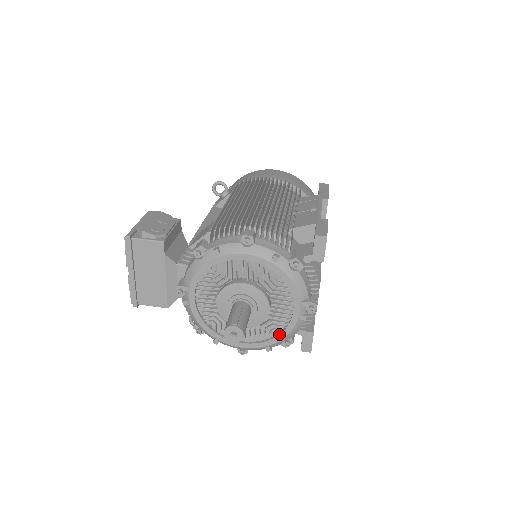
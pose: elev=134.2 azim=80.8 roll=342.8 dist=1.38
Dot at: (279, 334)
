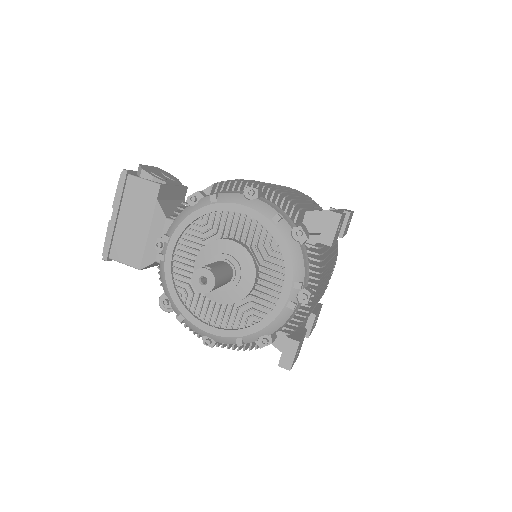
Dot at: (257, 322)
